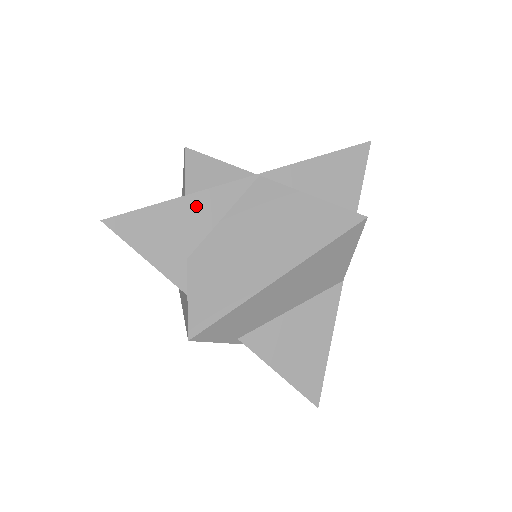
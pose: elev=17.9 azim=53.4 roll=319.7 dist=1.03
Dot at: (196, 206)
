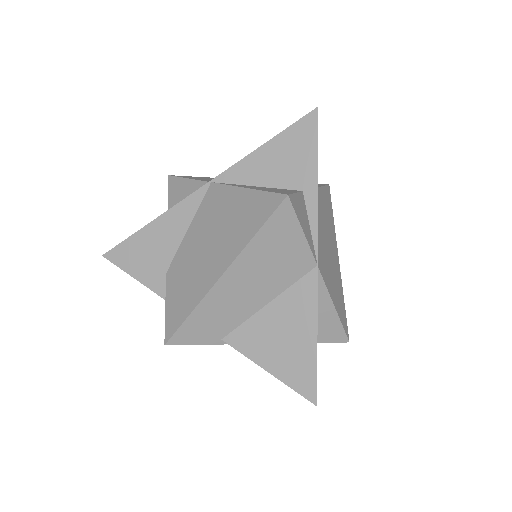
Dot at: (165, 226)
